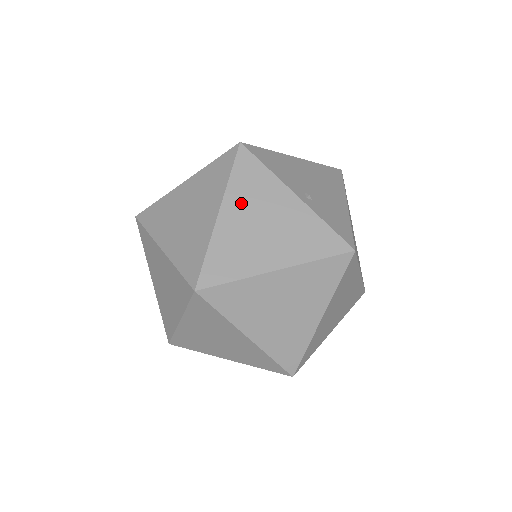
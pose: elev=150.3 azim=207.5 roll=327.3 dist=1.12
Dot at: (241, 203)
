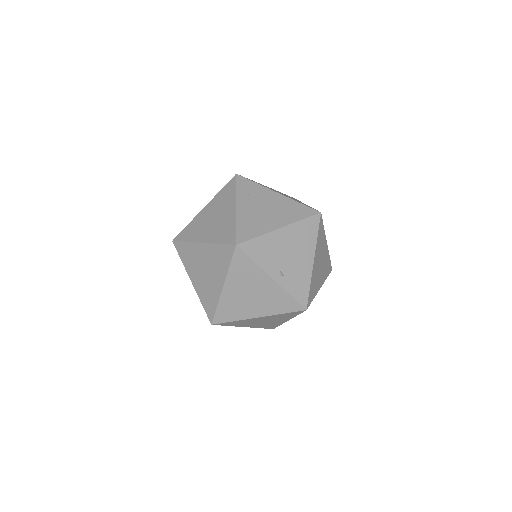
Dot at: (237, 282)
